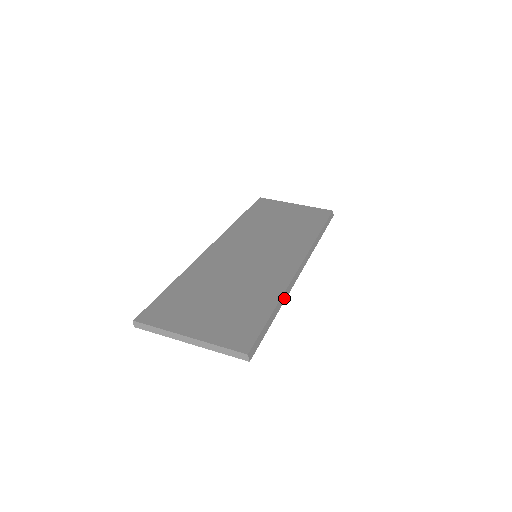
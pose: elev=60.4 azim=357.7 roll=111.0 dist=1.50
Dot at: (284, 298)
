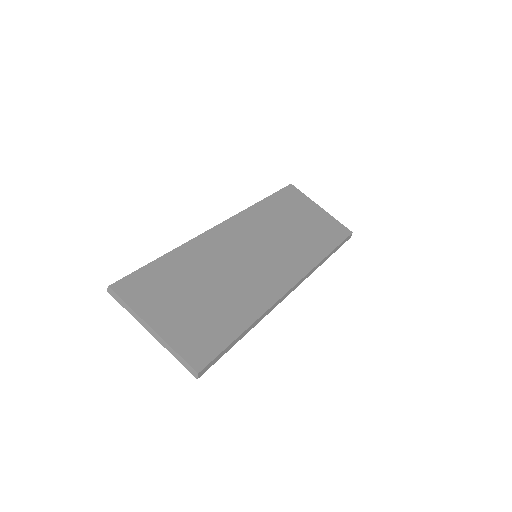
Dot at: (260, 319)
